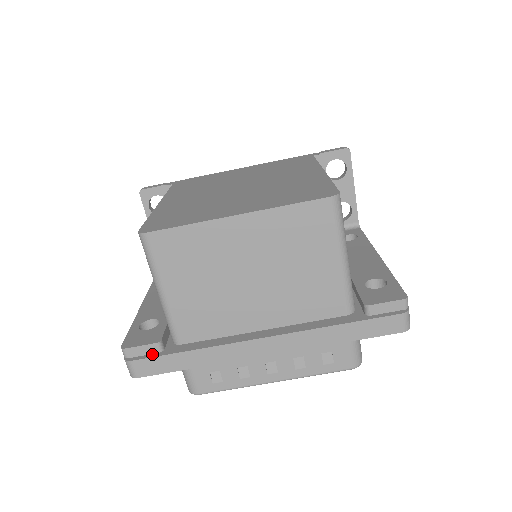
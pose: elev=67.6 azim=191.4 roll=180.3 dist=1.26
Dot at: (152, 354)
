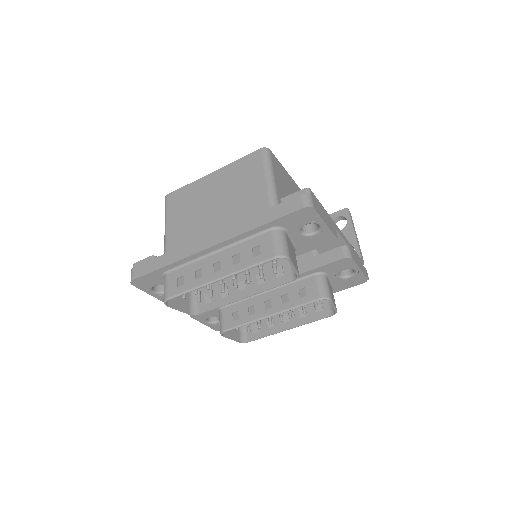
Dot at: occluded
